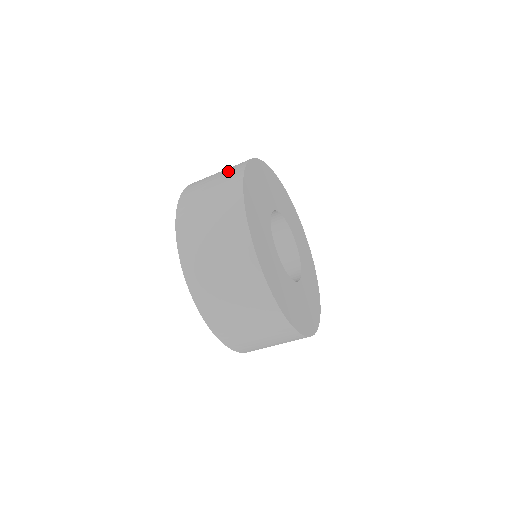
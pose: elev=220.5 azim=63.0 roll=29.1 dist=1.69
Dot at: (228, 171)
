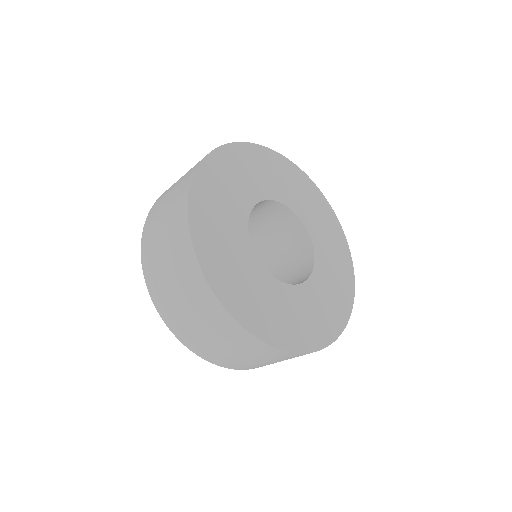
Dot at: occluded
